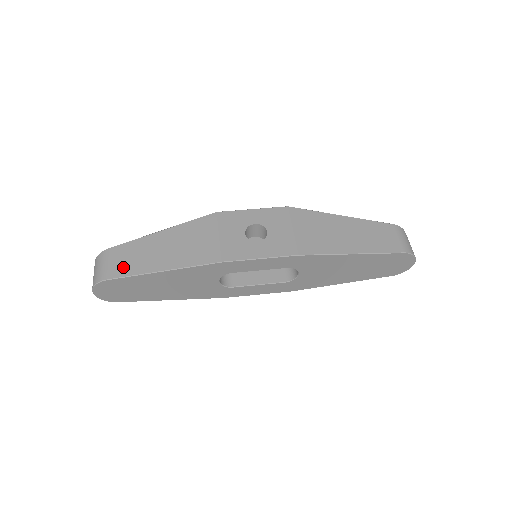
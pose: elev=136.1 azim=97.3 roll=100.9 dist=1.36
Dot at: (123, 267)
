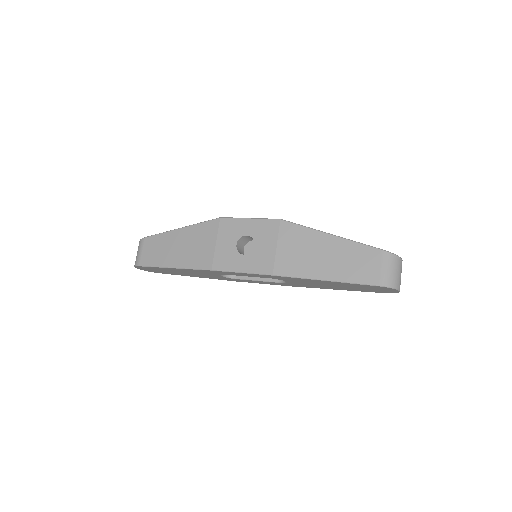
Dot at: (150, 257)
